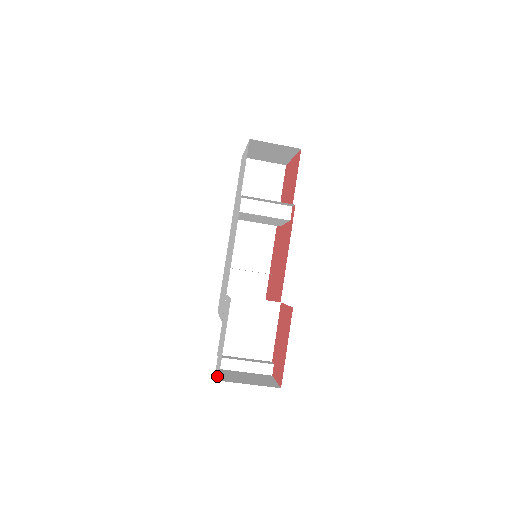
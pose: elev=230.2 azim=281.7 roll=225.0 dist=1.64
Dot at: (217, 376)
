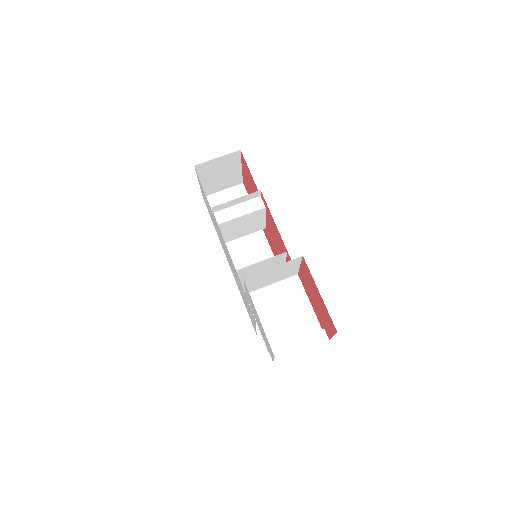
Dot at: occluded
